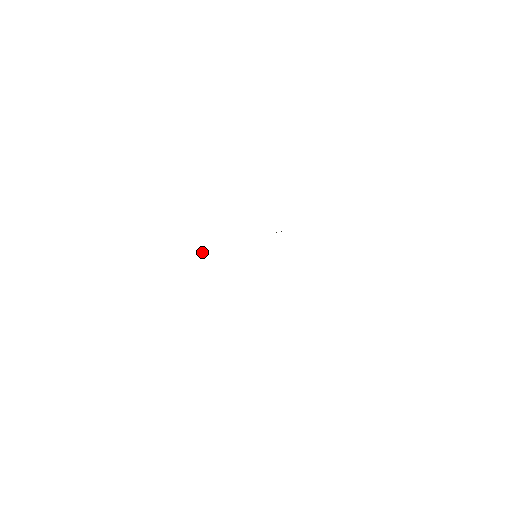
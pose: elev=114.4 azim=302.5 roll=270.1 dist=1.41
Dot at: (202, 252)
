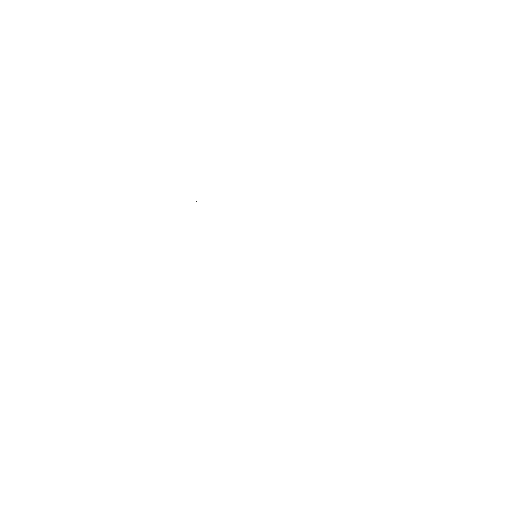
Dot at: (196, 201)
